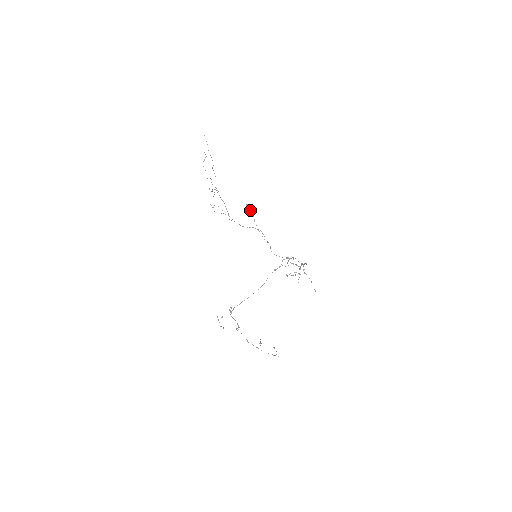
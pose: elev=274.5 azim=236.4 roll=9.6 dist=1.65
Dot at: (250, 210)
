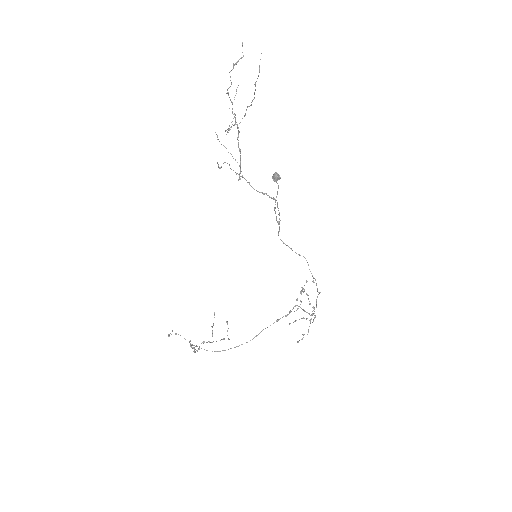
Dot at: occluded
